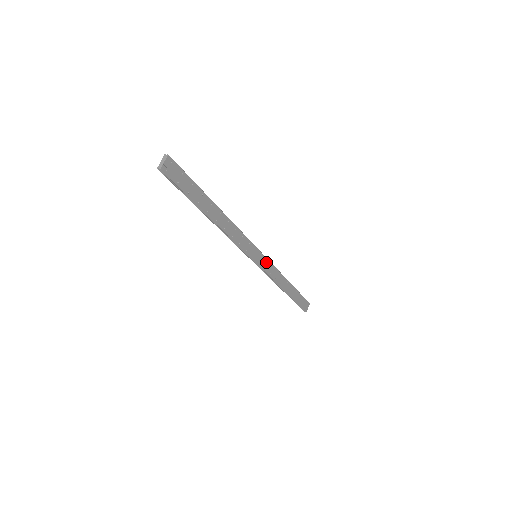
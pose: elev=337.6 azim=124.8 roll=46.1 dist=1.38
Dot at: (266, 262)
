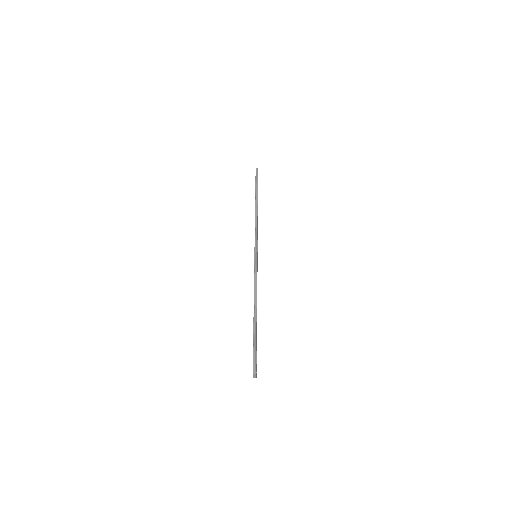
Dot at: (257, 270)
